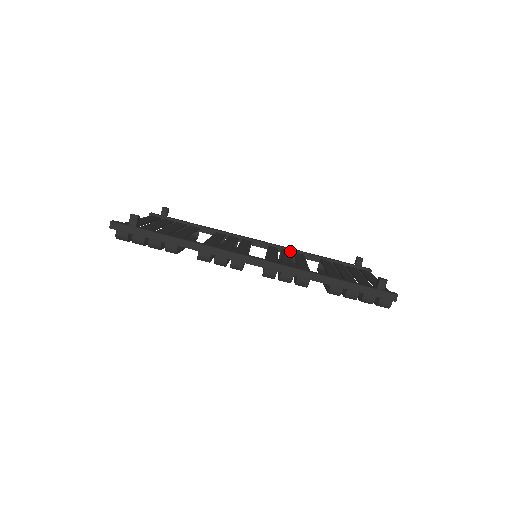
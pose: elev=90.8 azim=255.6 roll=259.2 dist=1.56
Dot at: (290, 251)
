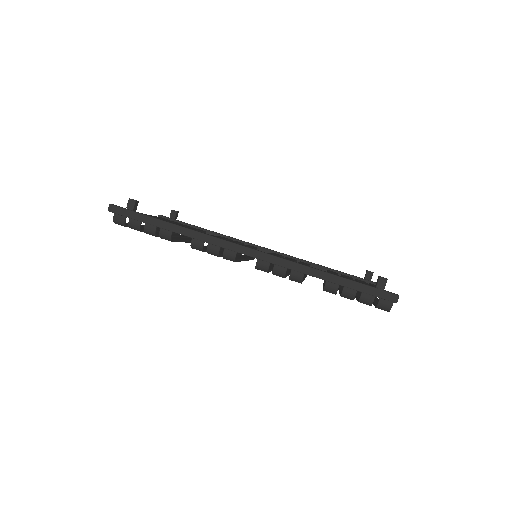
Dot at: occluded
